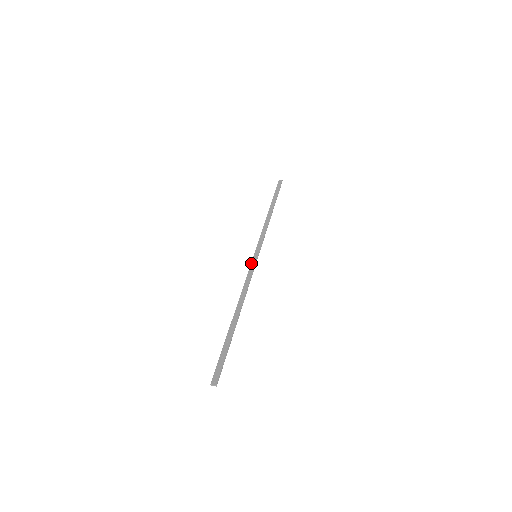
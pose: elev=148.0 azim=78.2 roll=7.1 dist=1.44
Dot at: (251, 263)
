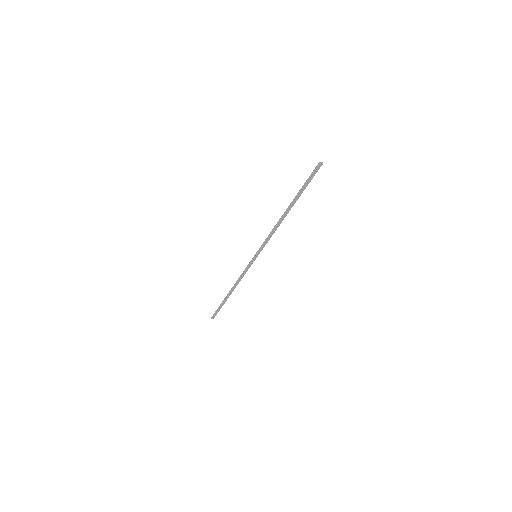
Dot at: (259, 249)
